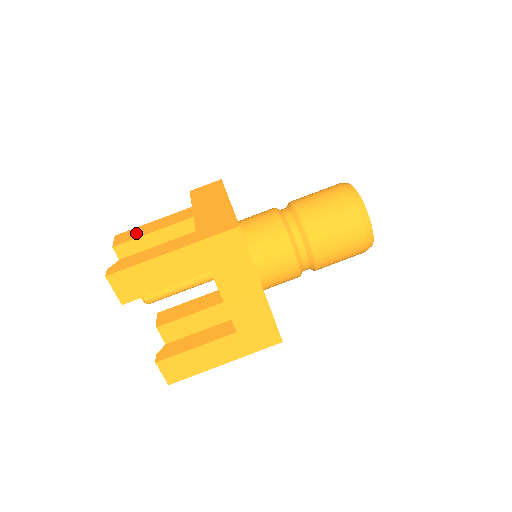
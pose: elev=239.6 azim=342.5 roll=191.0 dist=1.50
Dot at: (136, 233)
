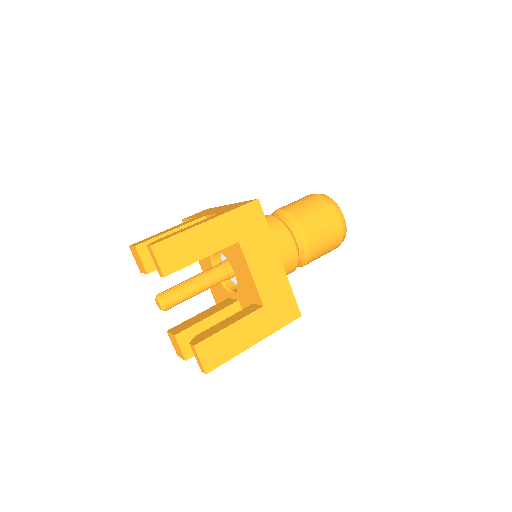
Dot at: occluded
